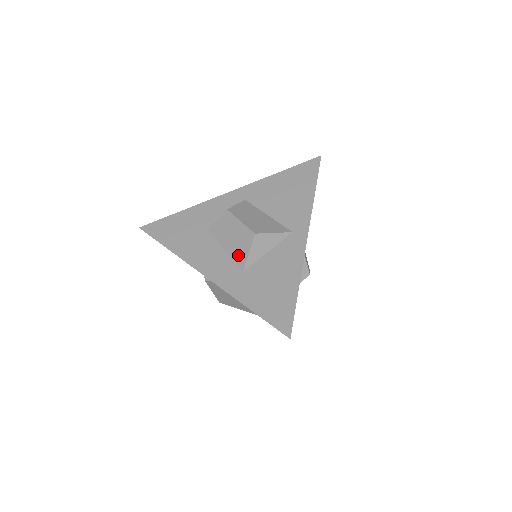
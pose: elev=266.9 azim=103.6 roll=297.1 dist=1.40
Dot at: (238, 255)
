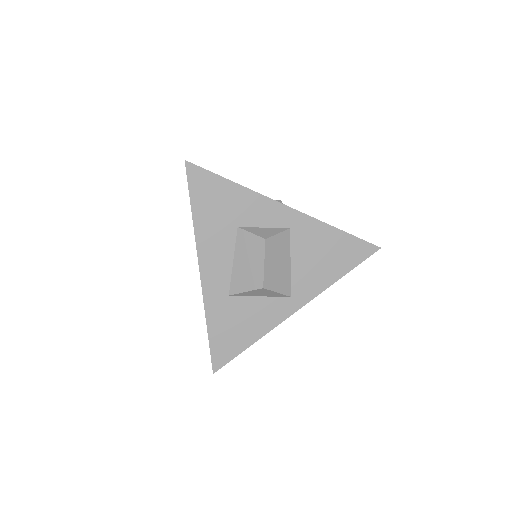
Dot at: (238, 281)
